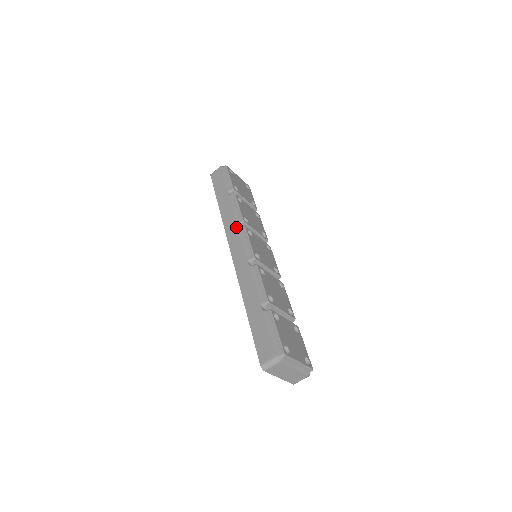
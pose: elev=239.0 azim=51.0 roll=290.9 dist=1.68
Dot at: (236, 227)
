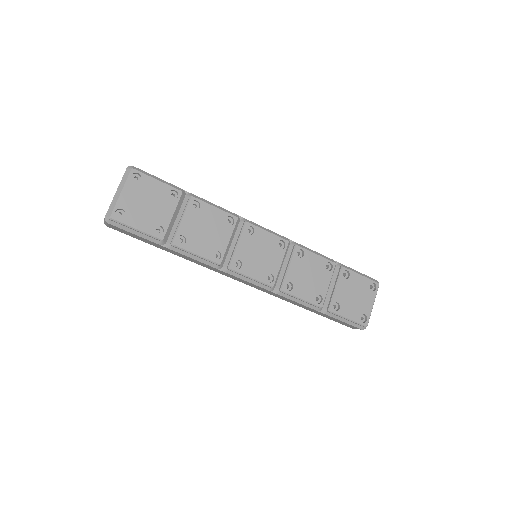
Dot at: (222, 272)
